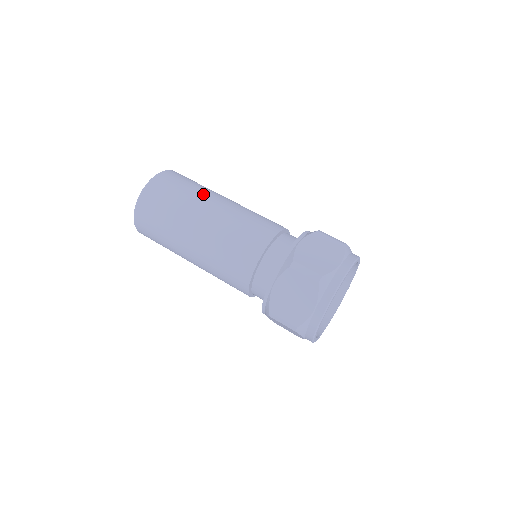
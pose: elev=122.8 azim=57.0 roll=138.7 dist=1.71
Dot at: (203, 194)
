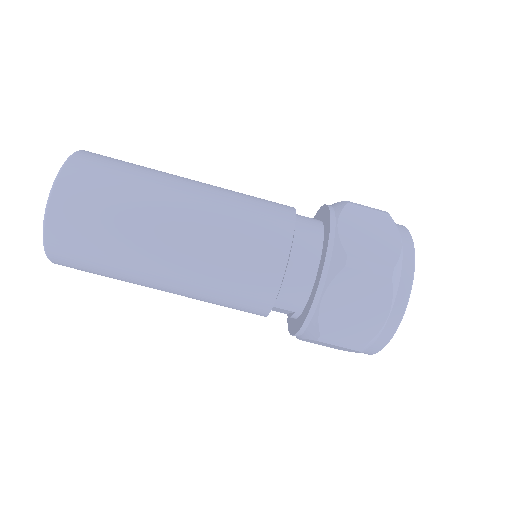
Dot at: (140, 237)
